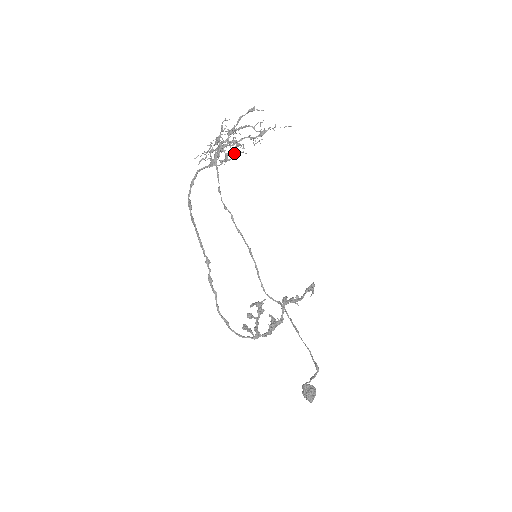
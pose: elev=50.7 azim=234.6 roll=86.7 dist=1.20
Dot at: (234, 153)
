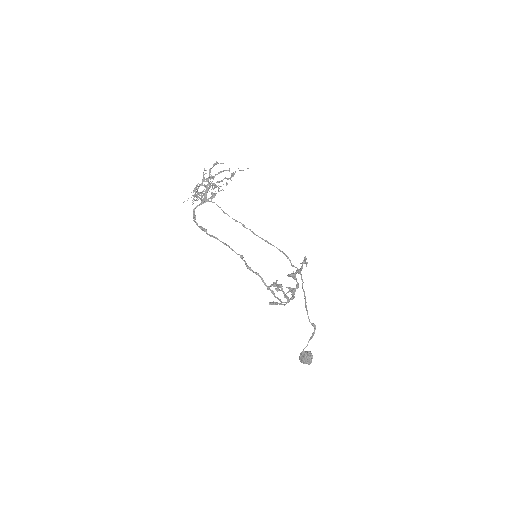
Dot at: occluded
